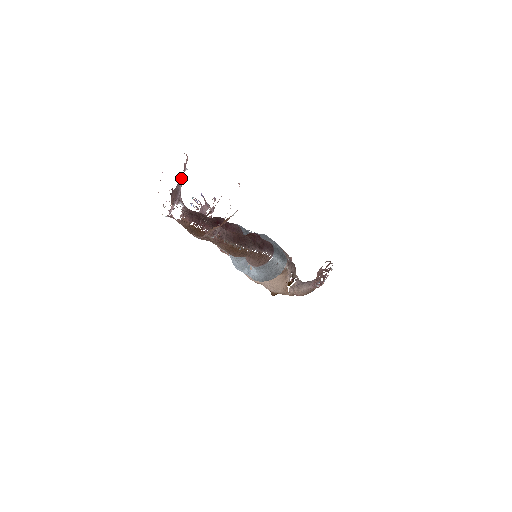
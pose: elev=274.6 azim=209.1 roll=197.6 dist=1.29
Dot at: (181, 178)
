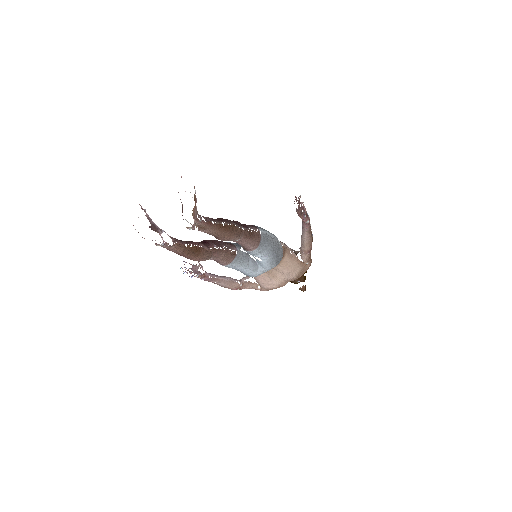
Dot at: (148, 217)
